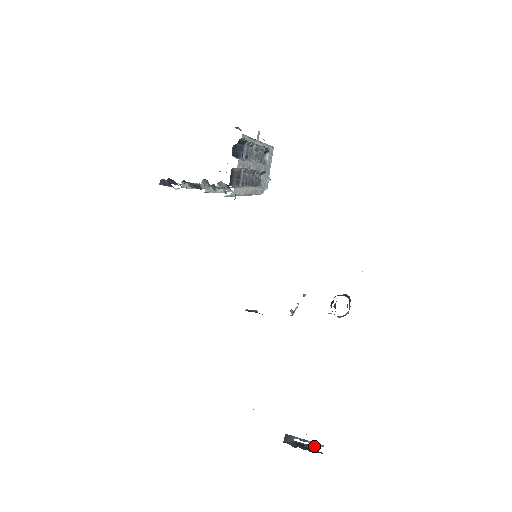
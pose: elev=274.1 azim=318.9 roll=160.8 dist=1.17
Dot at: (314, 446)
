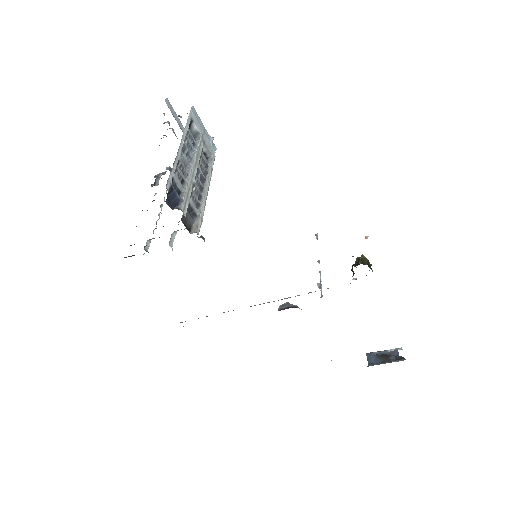
Dot at: occluded
